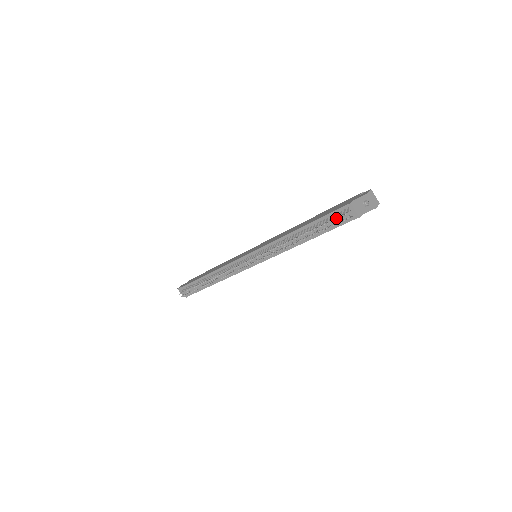
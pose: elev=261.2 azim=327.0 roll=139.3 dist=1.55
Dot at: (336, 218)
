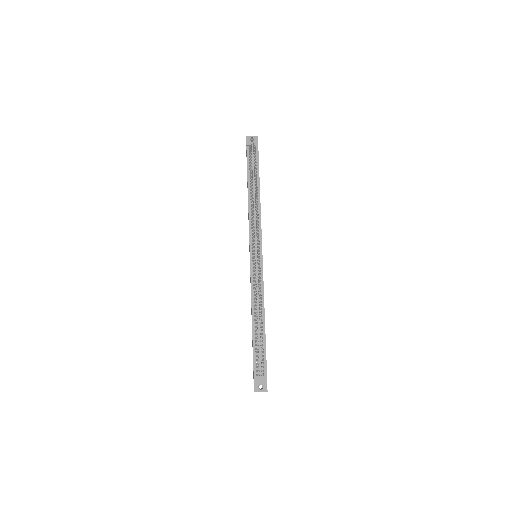
Dot at: (251, 153)
